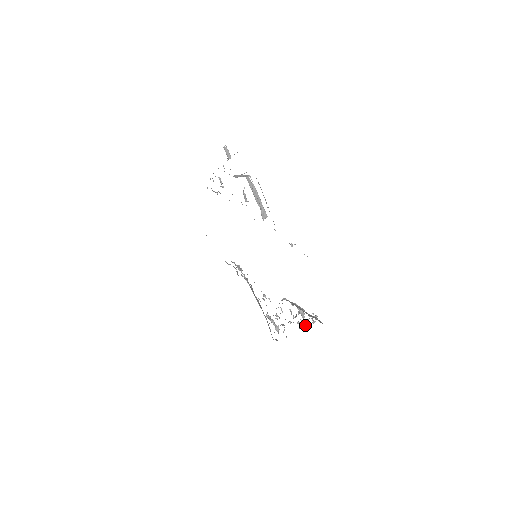
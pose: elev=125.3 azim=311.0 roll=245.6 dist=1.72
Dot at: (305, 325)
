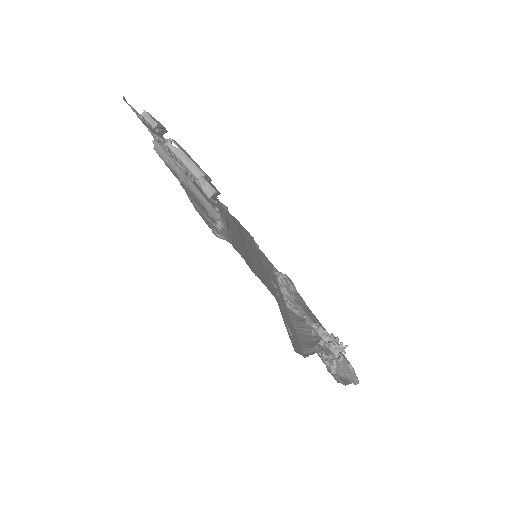
Dot at: occluded
